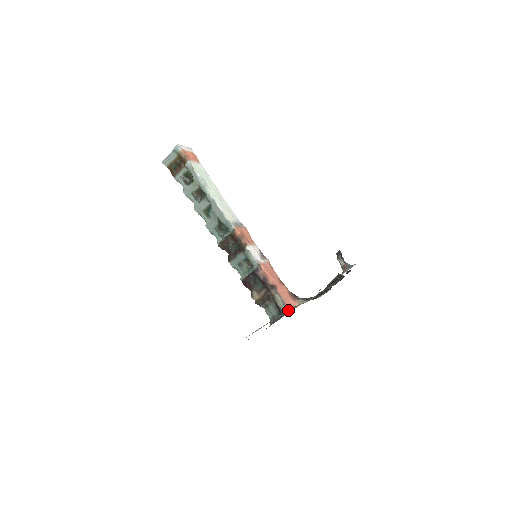
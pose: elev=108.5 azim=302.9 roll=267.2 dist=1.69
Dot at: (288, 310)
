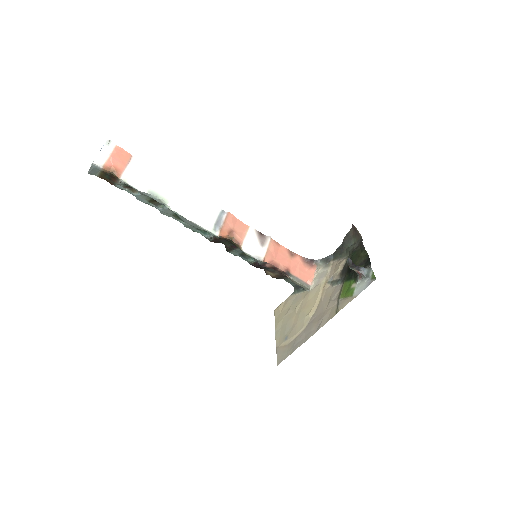
Dot at: (310, 315)
